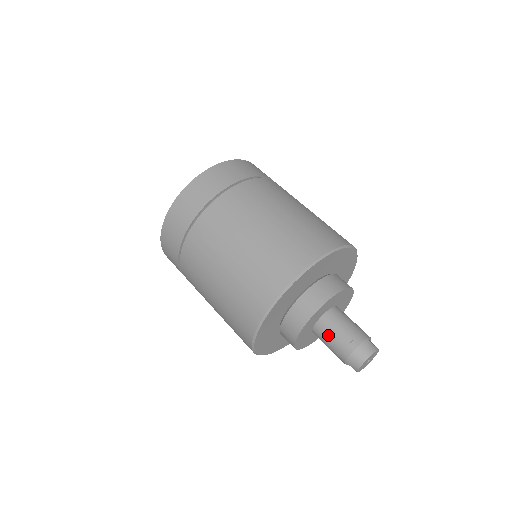
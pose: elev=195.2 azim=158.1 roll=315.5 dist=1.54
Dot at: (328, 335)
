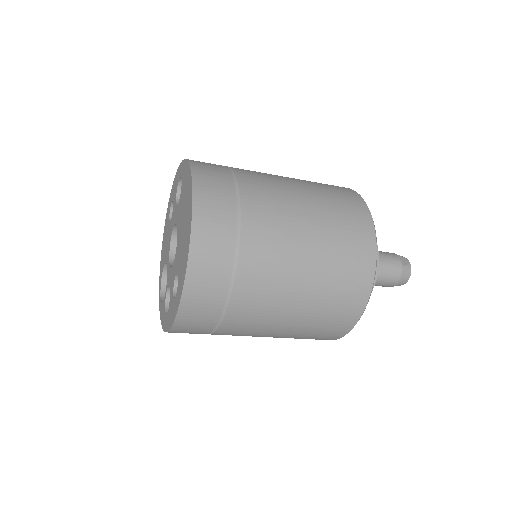
Dot at: occluded
